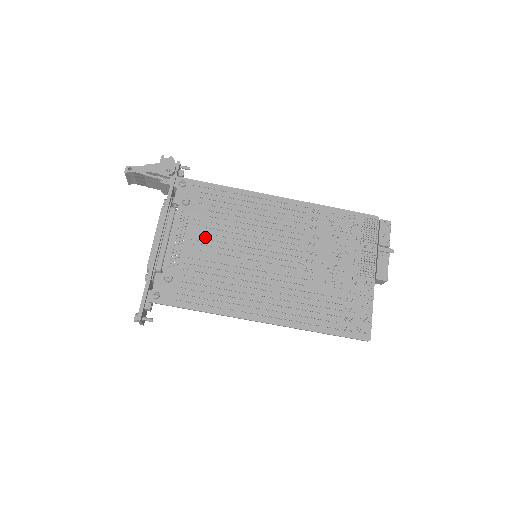
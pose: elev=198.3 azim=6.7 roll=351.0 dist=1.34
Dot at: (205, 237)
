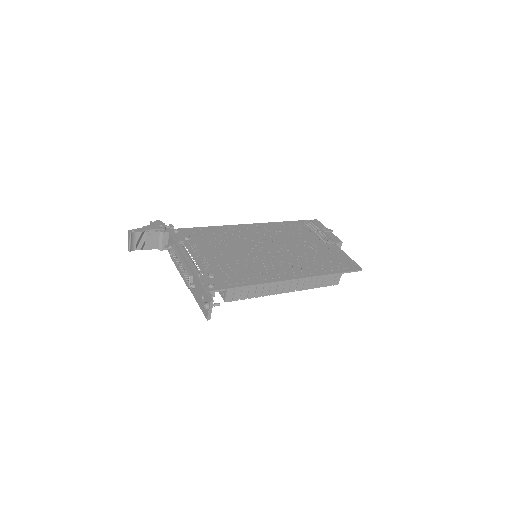
Dot at: (216, 251)
